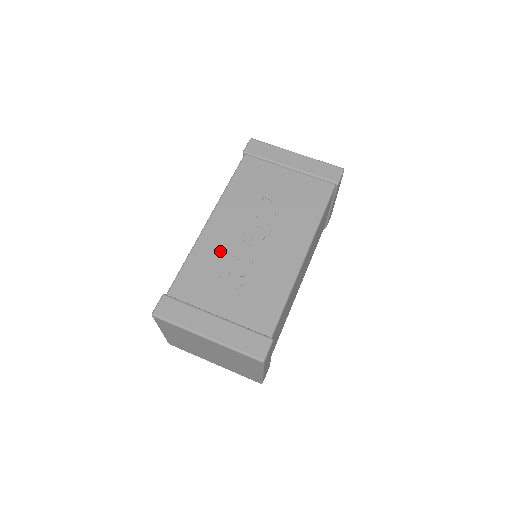
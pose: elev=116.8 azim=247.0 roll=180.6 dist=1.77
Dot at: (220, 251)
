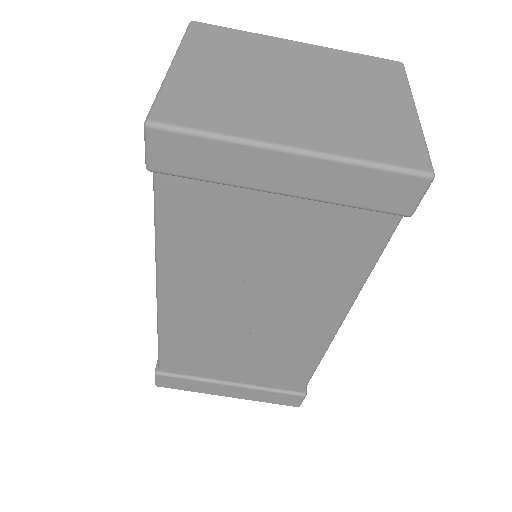
Dot at: (201, 333)
